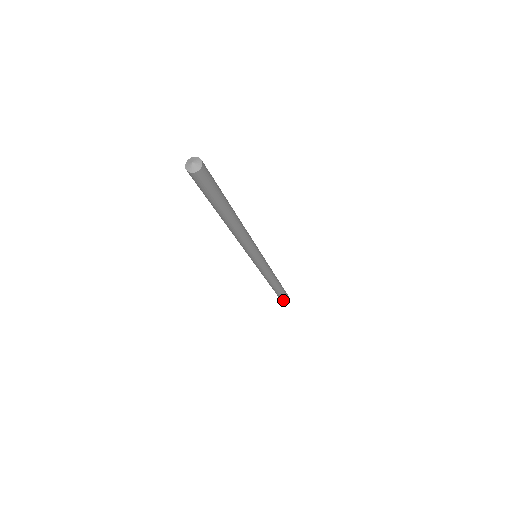
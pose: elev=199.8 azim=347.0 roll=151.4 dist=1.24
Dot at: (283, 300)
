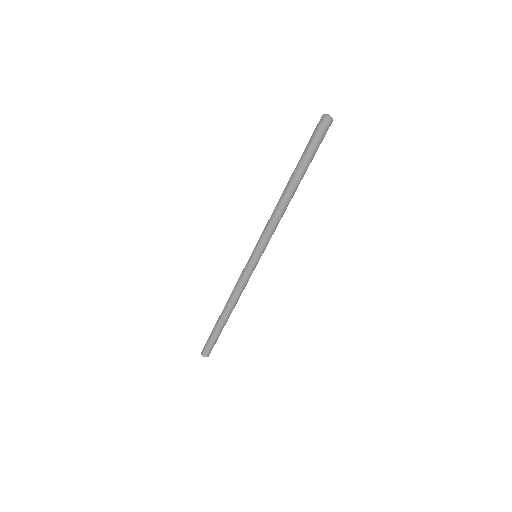
Dot at: (206, 349)
